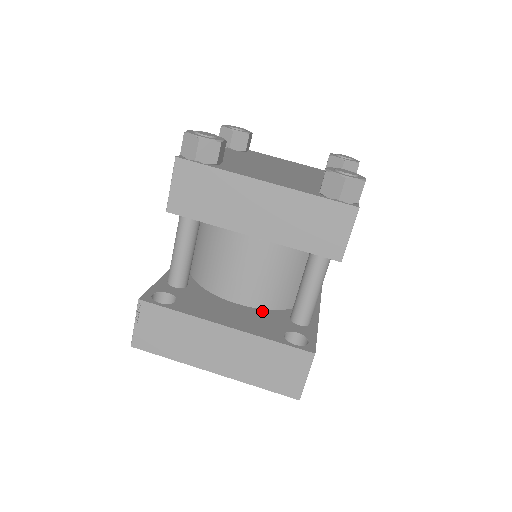
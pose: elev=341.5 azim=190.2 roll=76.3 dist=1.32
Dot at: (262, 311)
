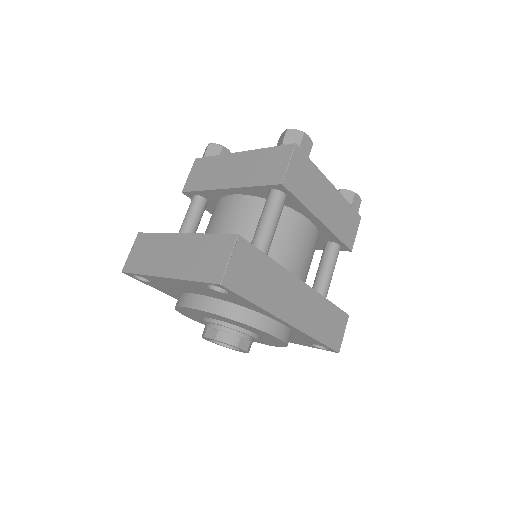
Dot at: occluded
